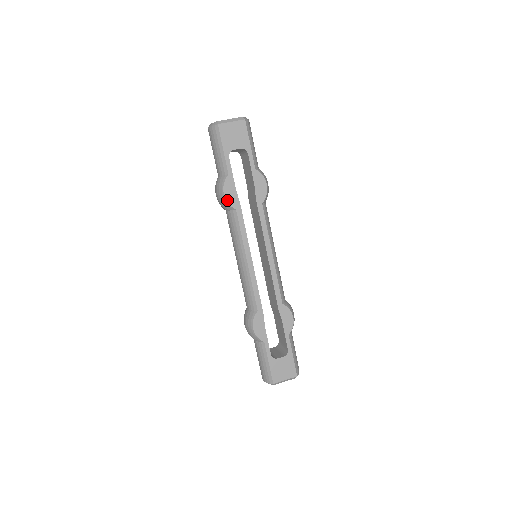
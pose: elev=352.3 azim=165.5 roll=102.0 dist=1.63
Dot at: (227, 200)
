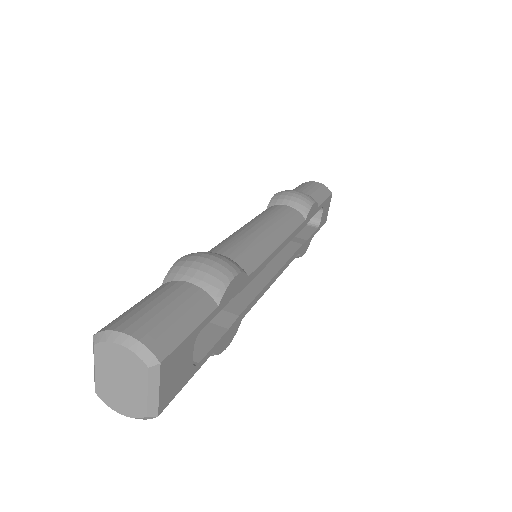
Dot at: (232, 339)
